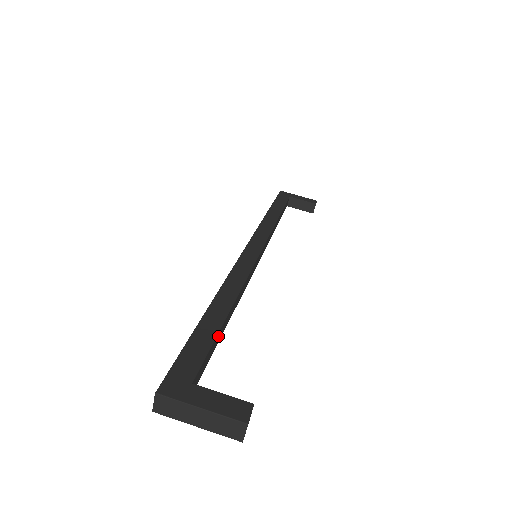
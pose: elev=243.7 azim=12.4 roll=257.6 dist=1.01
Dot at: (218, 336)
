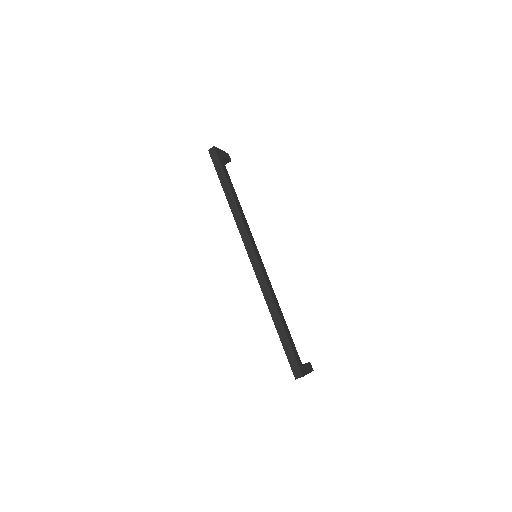
Dot at: occluded
